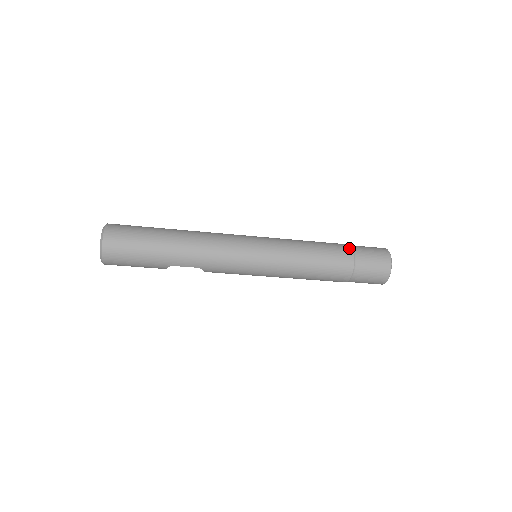
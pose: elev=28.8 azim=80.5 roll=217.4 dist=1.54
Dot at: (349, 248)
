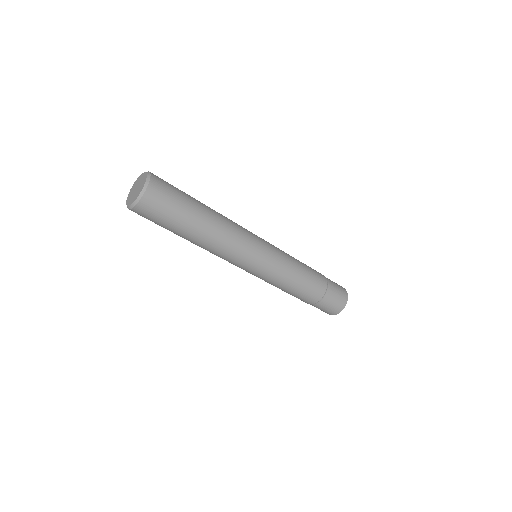
Dot at: (324, 289)
